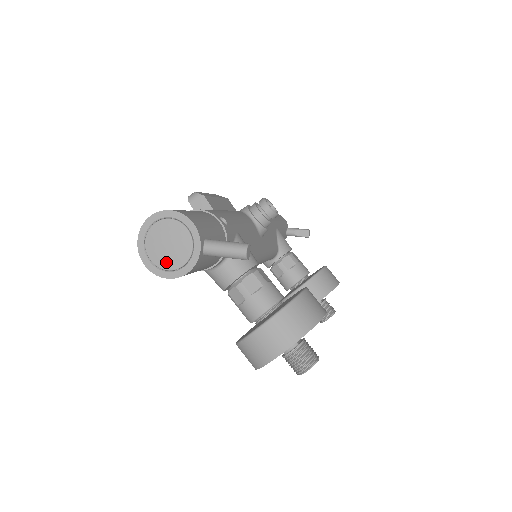
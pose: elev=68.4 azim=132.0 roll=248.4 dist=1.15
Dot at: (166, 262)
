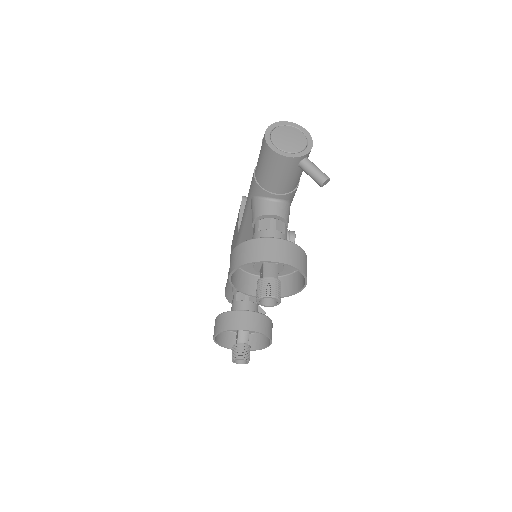
Dot at: (280, 143)
